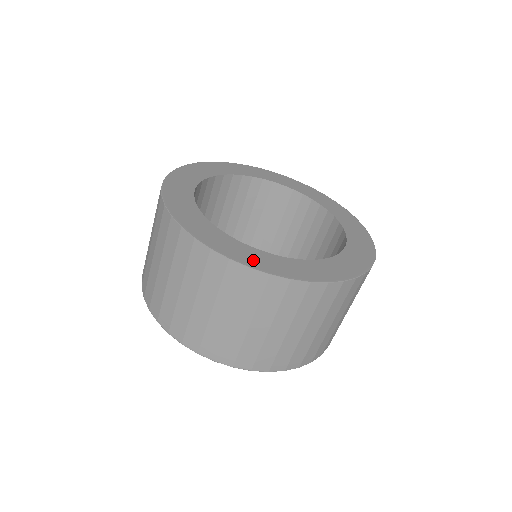
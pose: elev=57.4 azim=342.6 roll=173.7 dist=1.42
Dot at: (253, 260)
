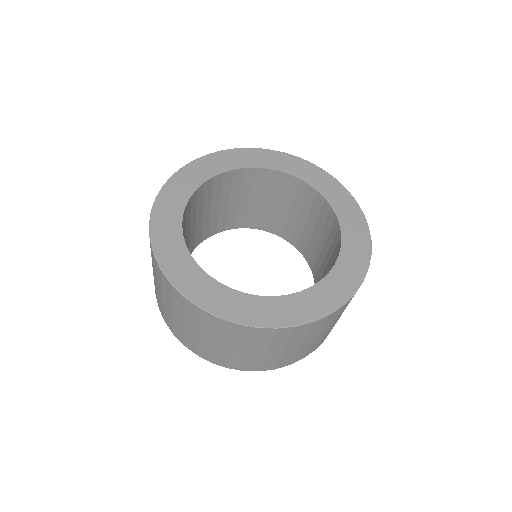
Dot at: (258, 315)
